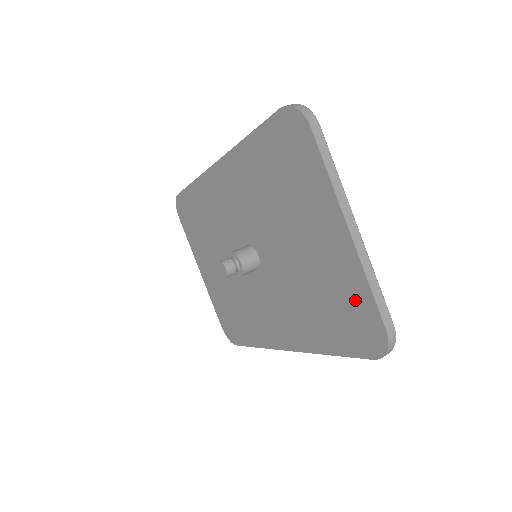
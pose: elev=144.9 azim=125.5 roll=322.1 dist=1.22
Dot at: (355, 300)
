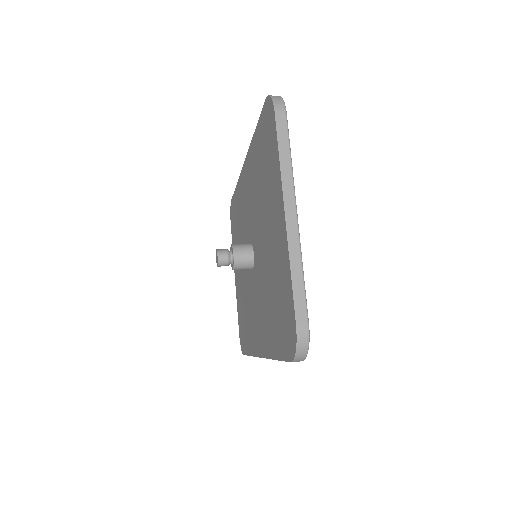
Dot at: (285, 292)
